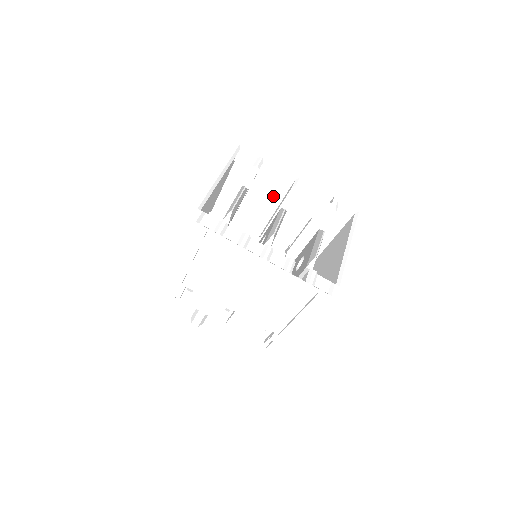
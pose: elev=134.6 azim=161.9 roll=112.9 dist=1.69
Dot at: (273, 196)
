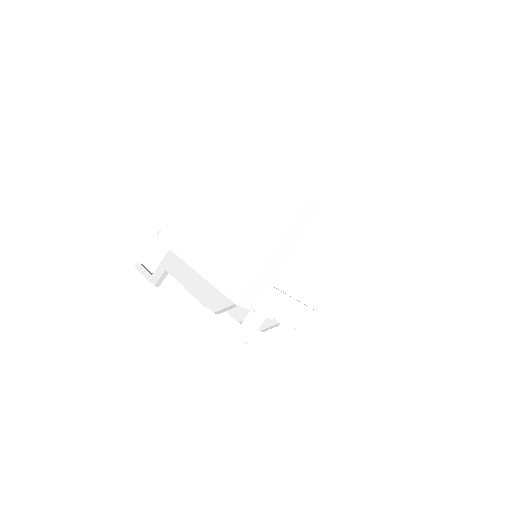
Dot at: occluded
